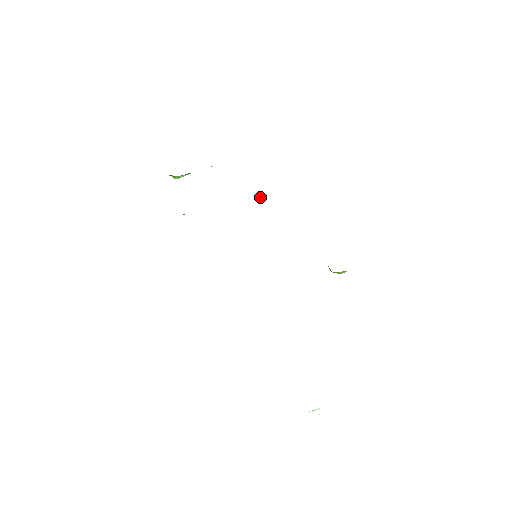
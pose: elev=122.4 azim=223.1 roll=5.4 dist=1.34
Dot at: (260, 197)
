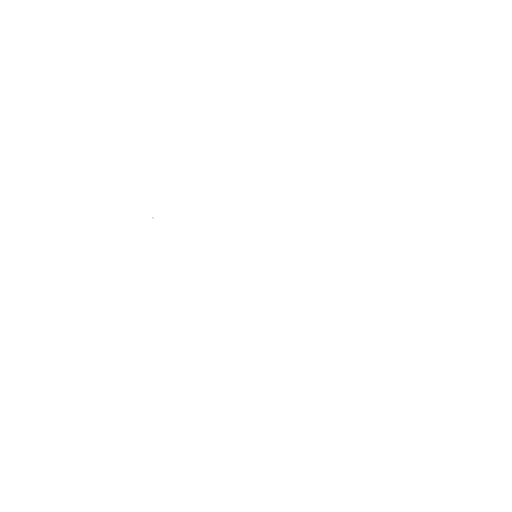
Dot at: occluded
